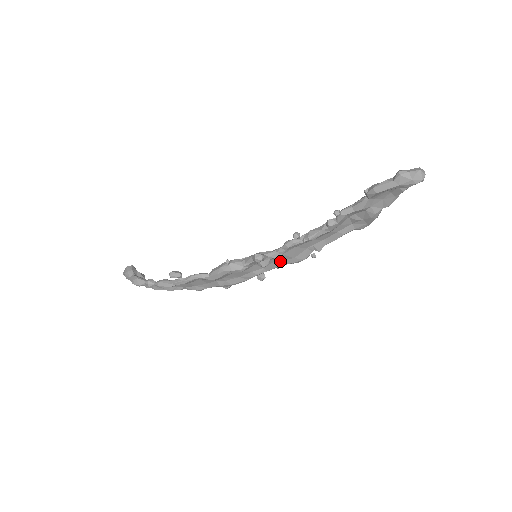
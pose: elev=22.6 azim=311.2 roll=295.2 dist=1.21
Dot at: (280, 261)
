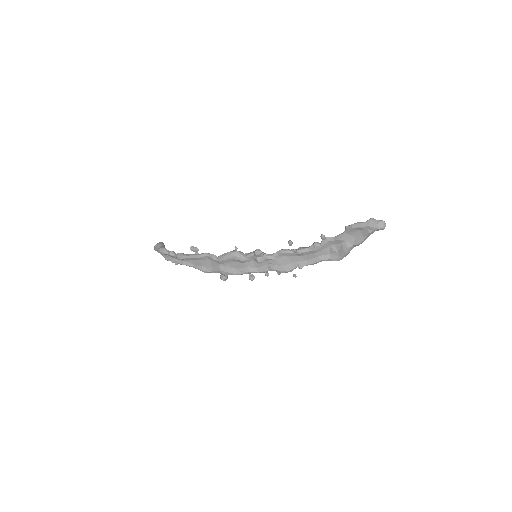
Dot at: (271, 265)
